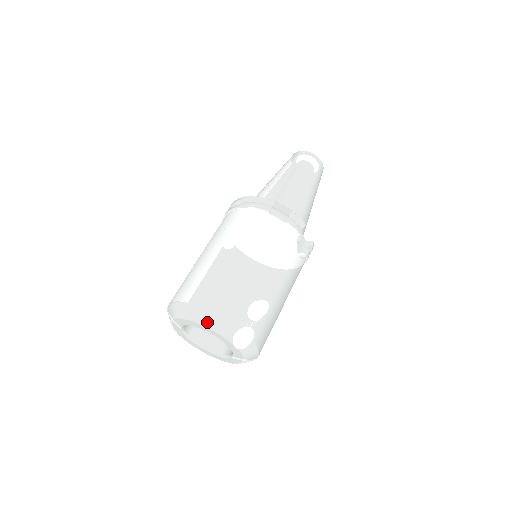
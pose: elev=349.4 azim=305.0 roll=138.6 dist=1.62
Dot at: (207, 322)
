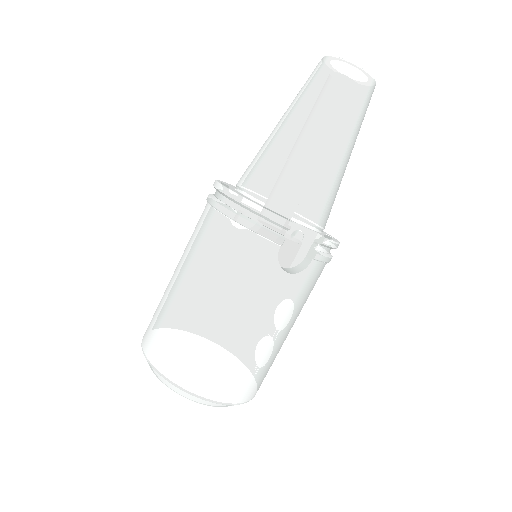
Dot at: (158, 377)
